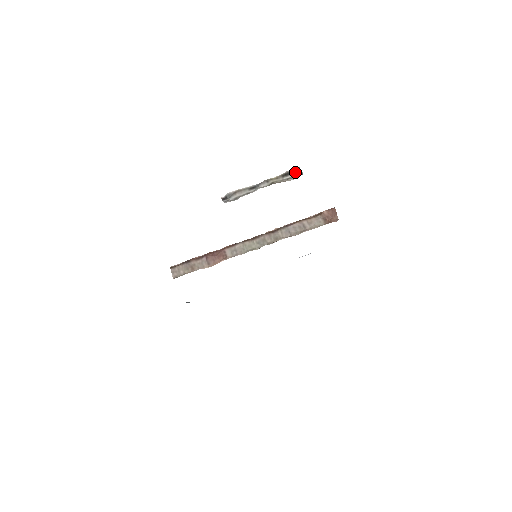
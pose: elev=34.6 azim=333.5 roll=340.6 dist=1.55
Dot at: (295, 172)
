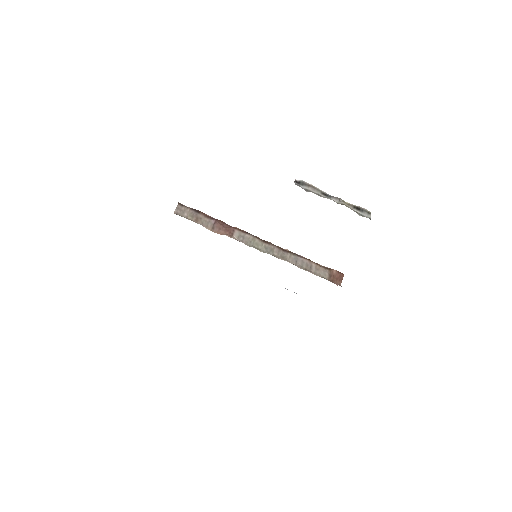
Dot at: (365, 213)
